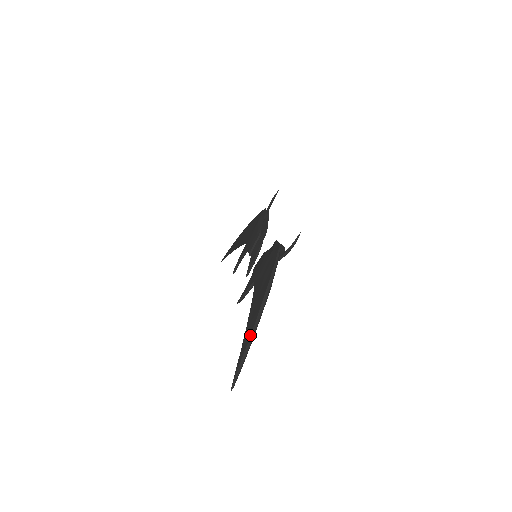
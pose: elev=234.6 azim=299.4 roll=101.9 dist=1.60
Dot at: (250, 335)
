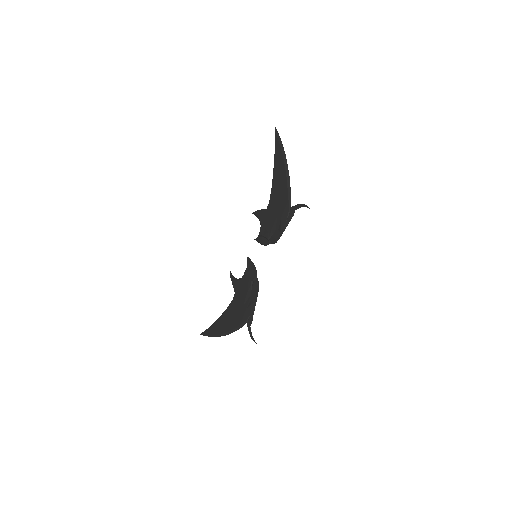
Dot at: (212, 335)
